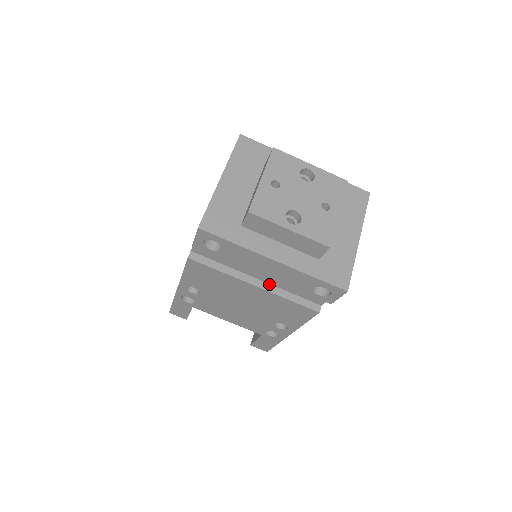
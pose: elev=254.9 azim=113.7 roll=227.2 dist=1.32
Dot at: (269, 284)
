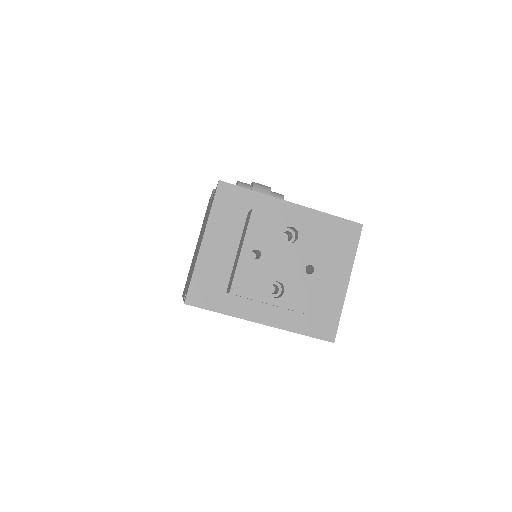
Dot at: occluded
